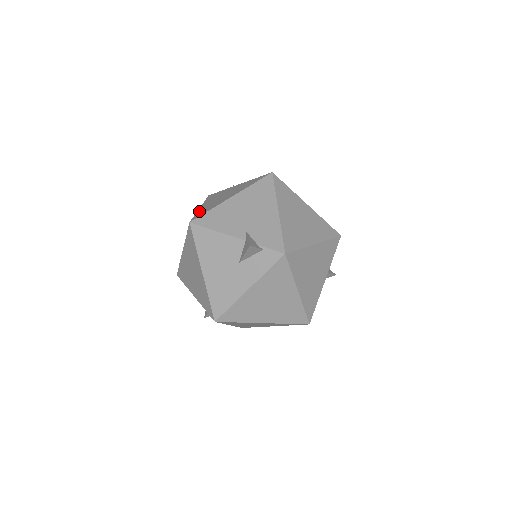
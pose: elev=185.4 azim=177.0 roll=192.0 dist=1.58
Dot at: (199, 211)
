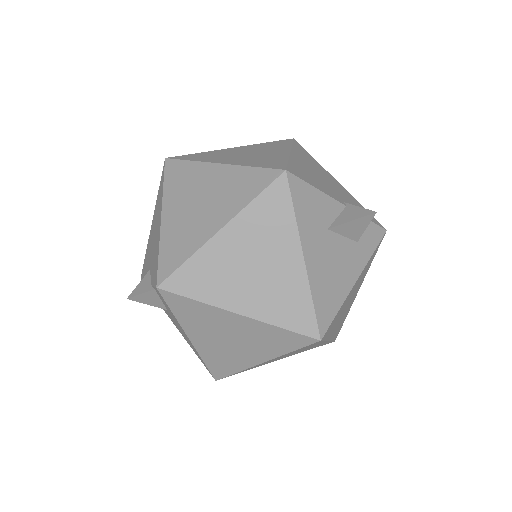
Dot at: occluded
